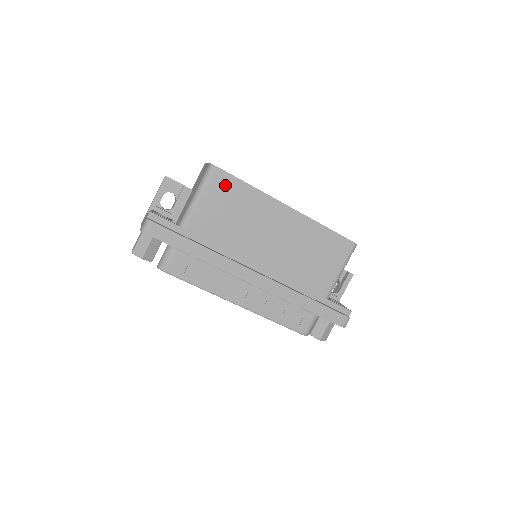
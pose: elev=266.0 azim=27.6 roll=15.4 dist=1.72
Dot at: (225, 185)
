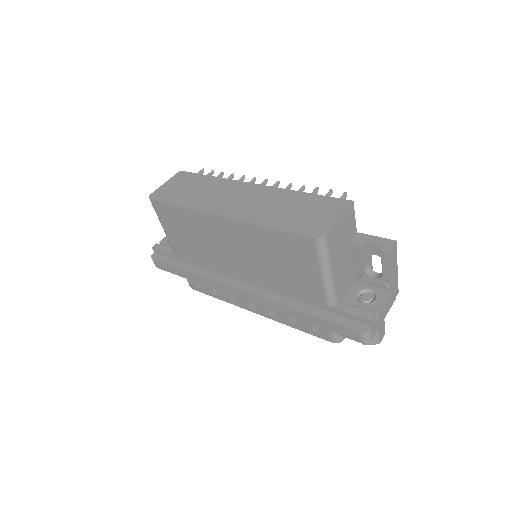
Dot at: (167, 213)
